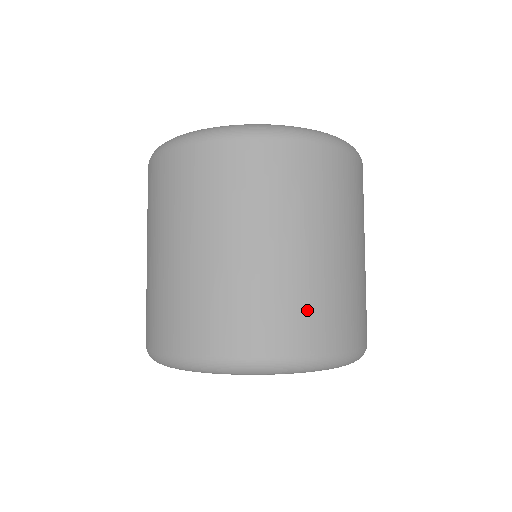
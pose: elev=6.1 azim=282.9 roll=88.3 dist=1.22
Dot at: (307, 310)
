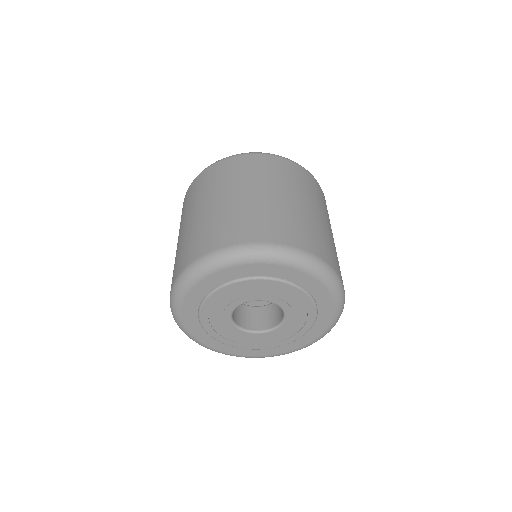
Dot at: (252, 221)
